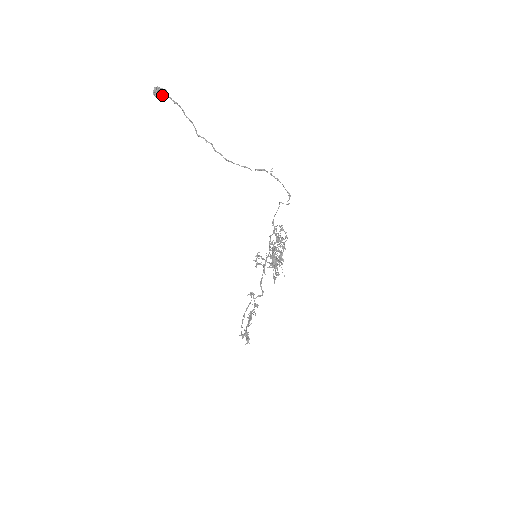
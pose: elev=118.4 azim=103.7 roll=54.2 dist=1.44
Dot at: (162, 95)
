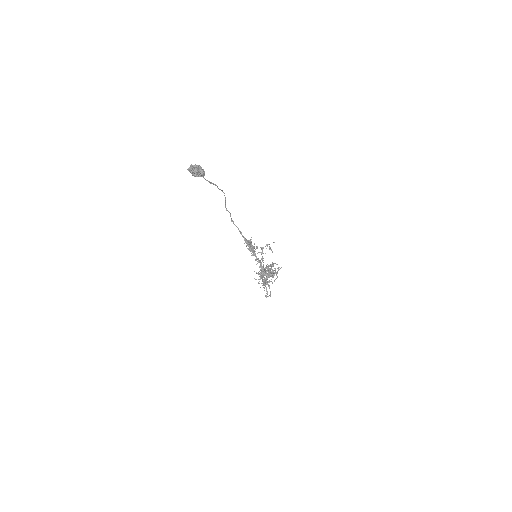
Dot at: (196, 176)
